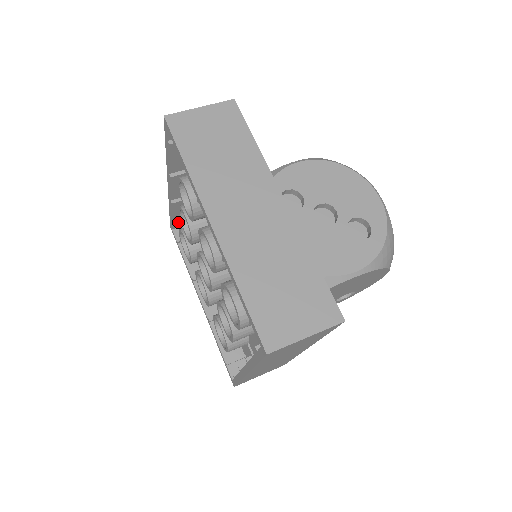
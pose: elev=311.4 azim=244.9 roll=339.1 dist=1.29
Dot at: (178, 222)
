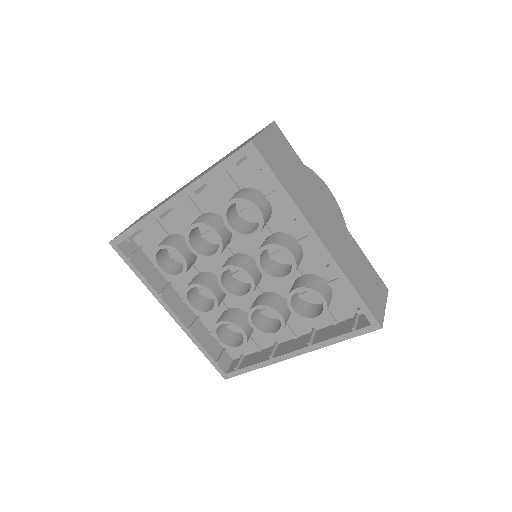
Dot at: (219, 357)
